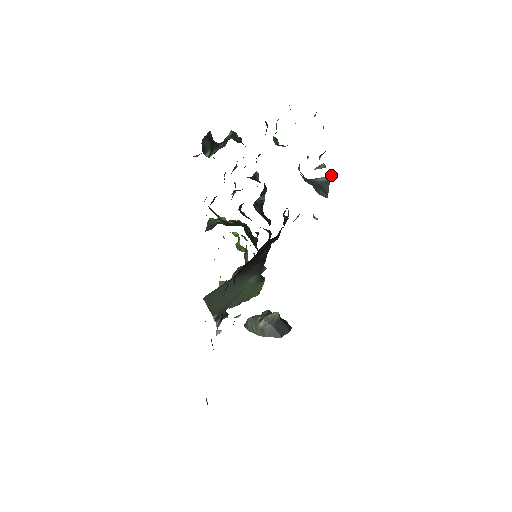
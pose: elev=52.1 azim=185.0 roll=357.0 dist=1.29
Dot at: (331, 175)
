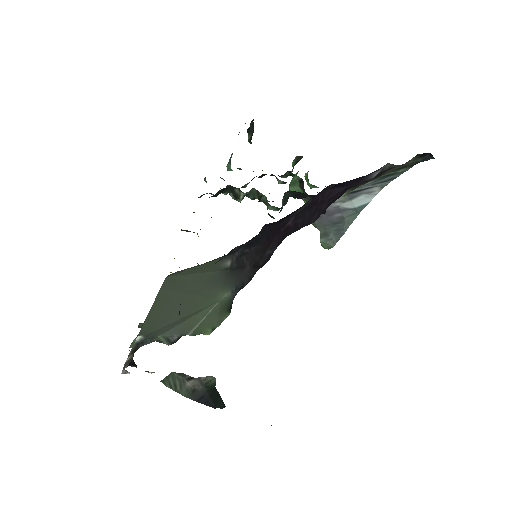
Dot at: (379, 191)
